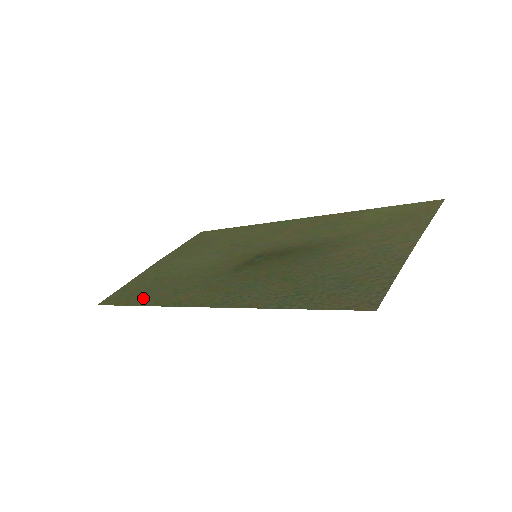
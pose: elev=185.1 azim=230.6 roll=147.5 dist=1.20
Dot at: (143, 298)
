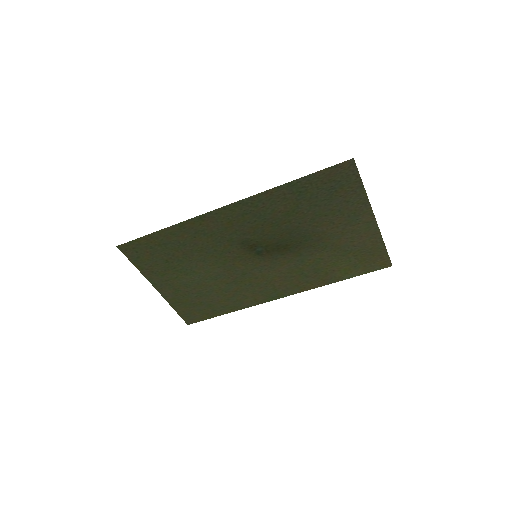
Dot at: (164, 237)
